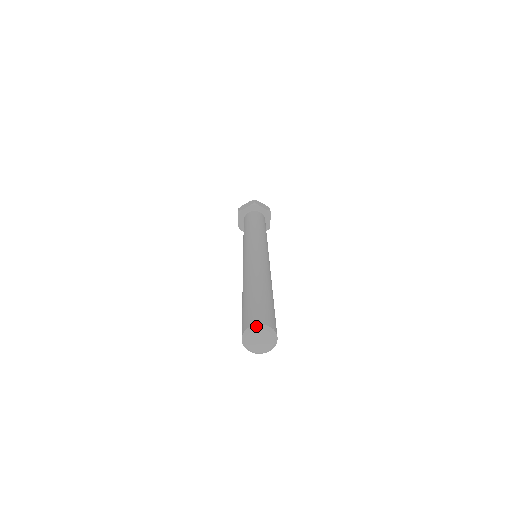
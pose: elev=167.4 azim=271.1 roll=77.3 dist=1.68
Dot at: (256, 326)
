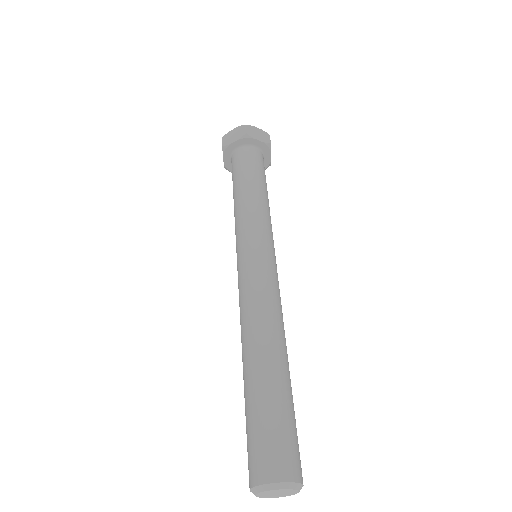
Dot at: (271, 486)
